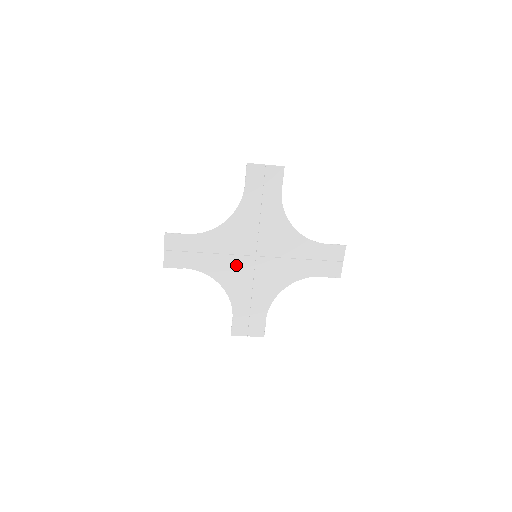
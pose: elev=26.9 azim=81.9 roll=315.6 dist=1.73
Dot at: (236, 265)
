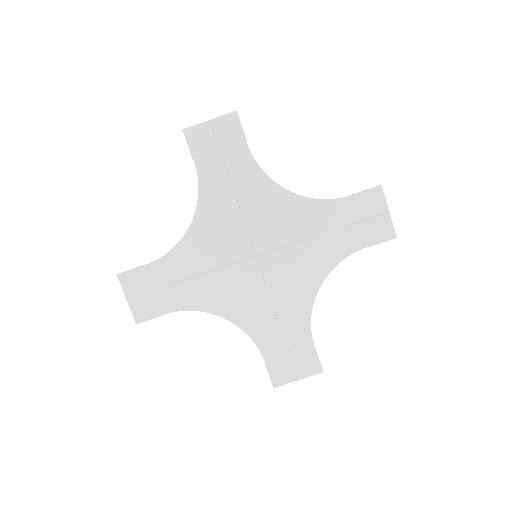
Dot at: (234, 281)
